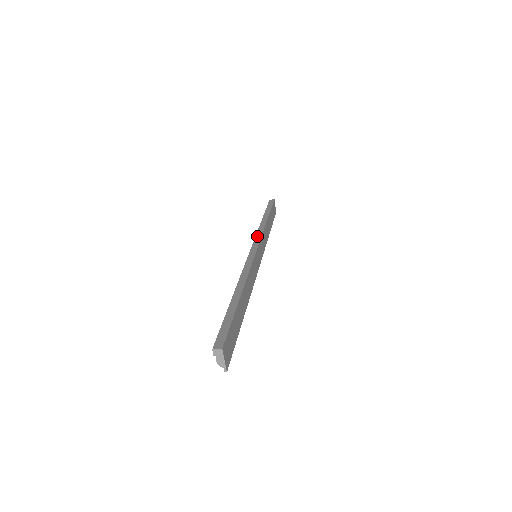
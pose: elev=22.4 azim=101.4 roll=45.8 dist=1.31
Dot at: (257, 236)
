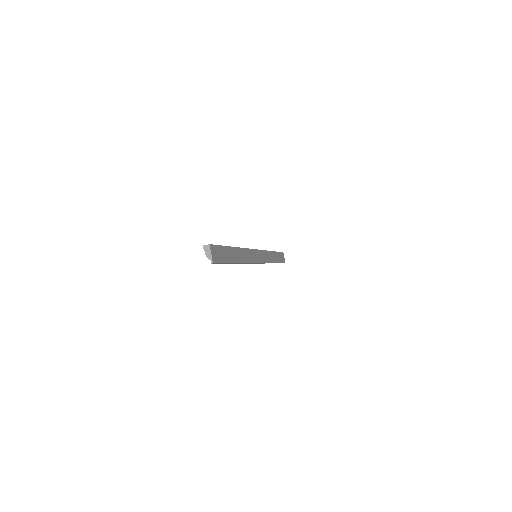
Dot at: occluded
